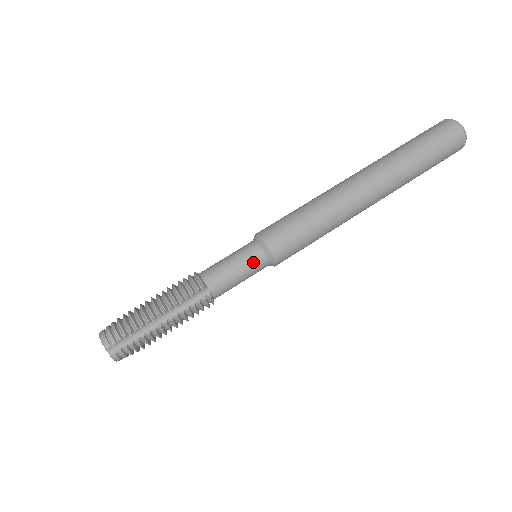
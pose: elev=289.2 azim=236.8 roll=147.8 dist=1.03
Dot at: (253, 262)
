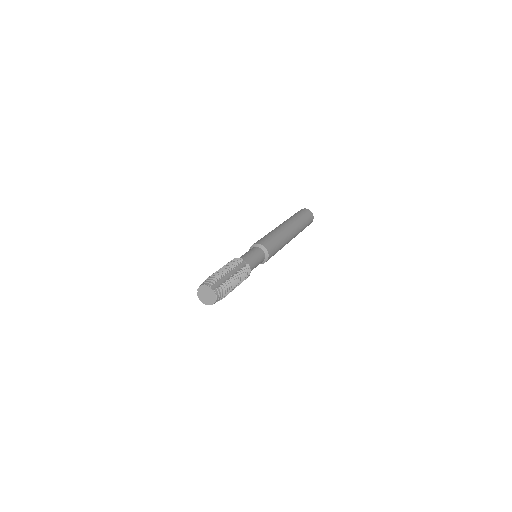
Dot at: (258, 252)
